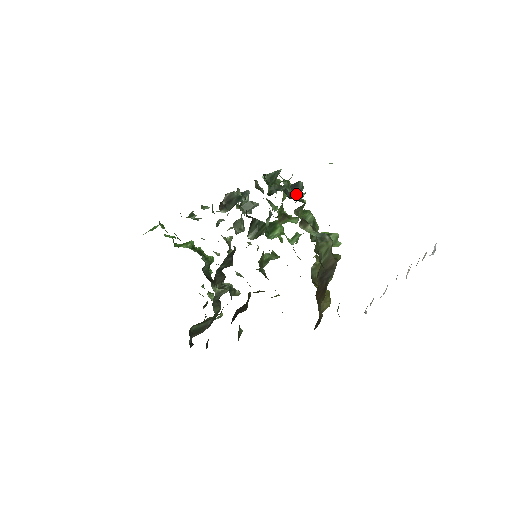
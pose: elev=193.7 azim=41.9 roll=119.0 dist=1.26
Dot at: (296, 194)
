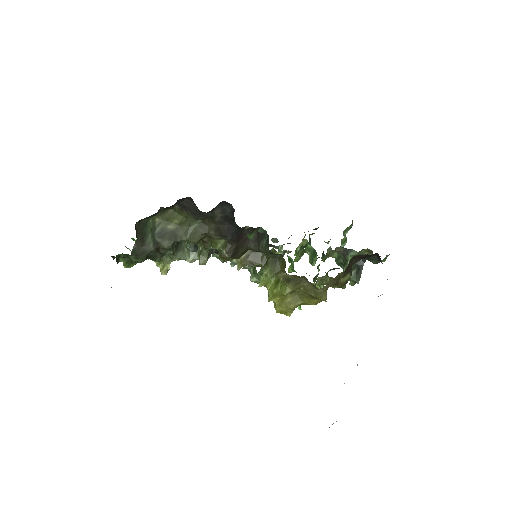
Dot at: (323, 253)
